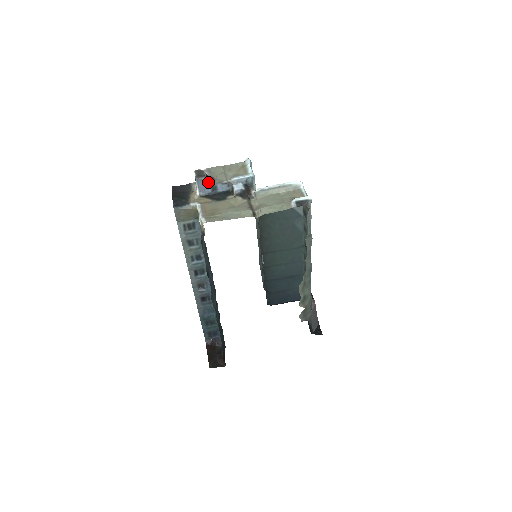
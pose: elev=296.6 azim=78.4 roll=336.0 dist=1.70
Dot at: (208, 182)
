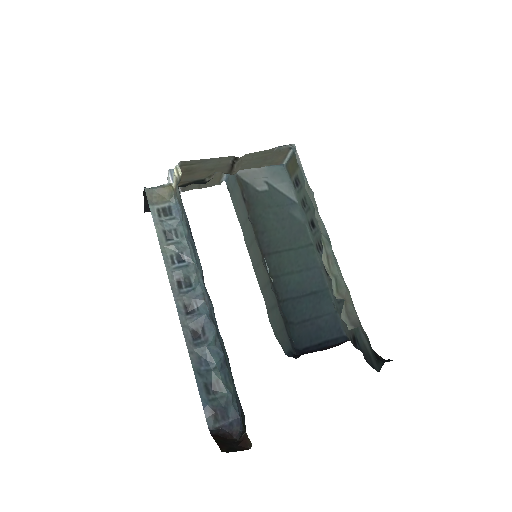
Dot at: occluded
